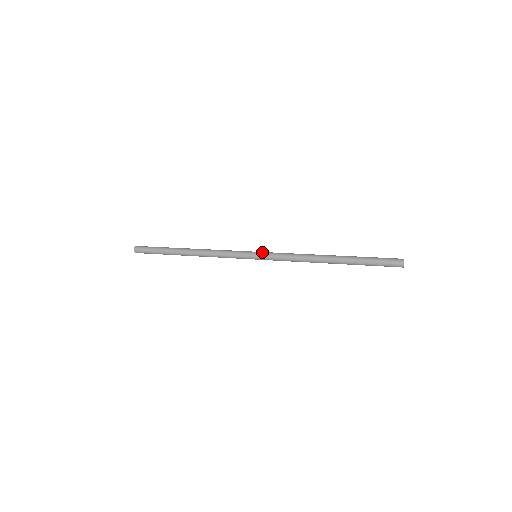
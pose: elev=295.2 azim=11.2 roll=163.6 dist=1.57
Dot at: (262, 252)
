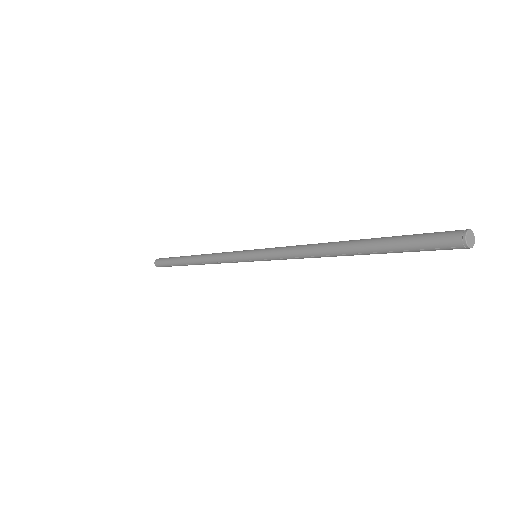
Dot at: (258, 250)
